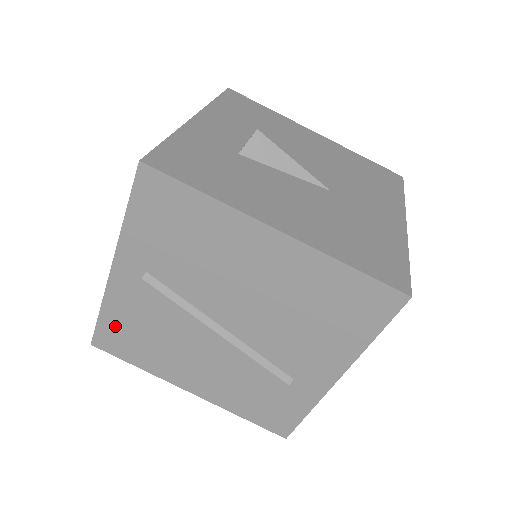
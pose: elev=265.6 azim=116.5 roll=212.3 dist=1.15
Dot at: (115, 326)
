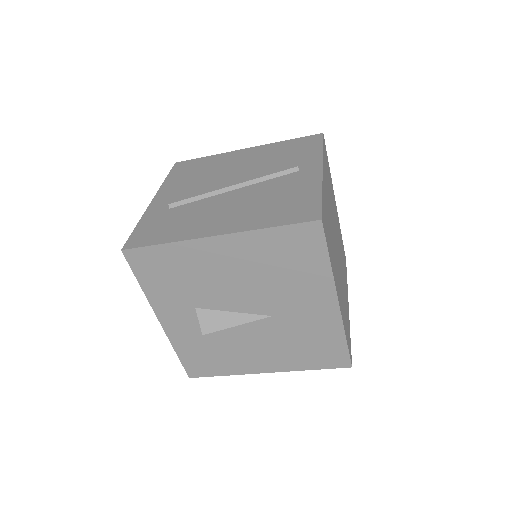
Dot at: occluded
